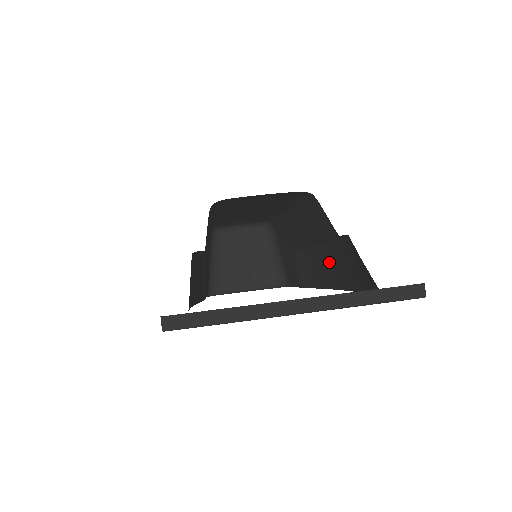
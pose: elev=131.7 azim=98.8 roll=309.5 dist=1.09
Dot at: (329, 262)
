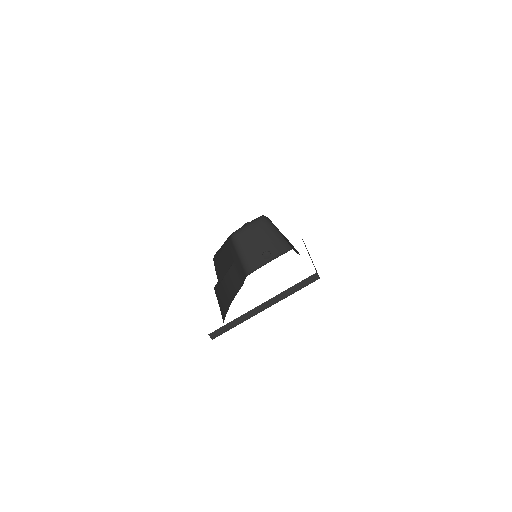
Dot at: occluded
